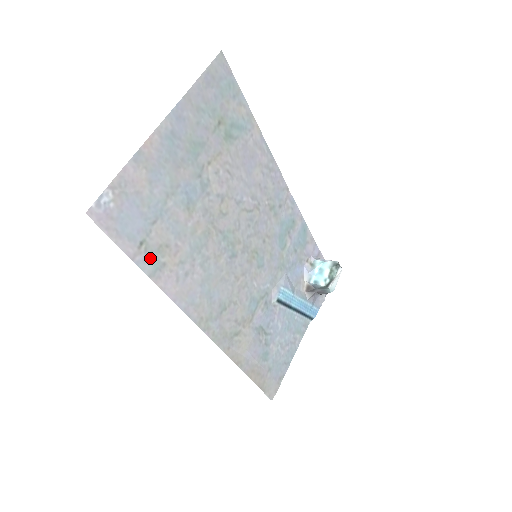
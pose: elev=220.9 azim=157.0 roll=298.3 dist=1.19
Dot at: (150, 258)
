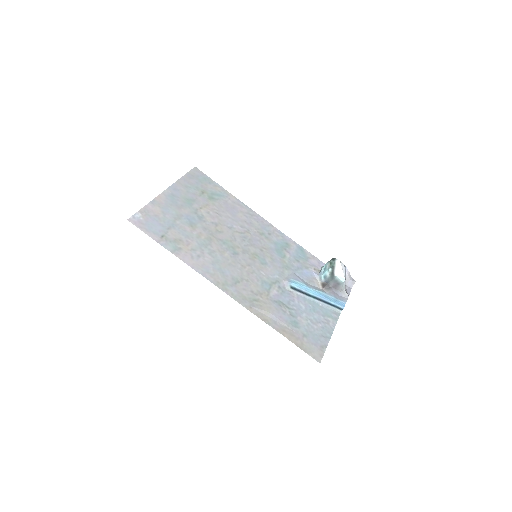
Dot at: (170, 244)
